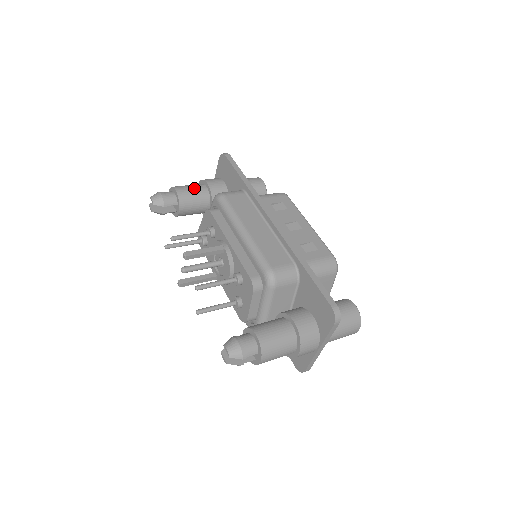
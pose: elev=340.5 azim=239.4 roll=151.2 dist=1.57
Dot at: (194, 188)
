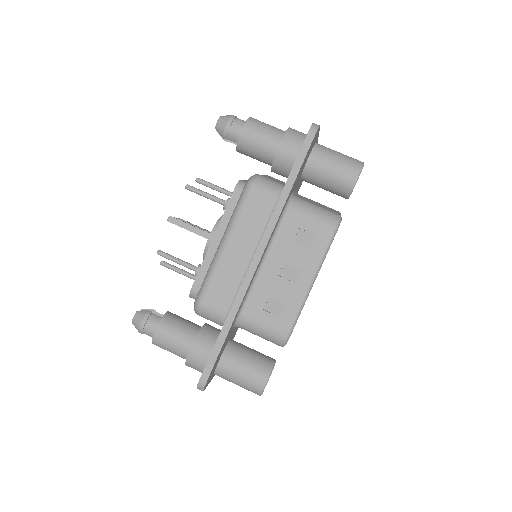
Dot at: (264, 139)
